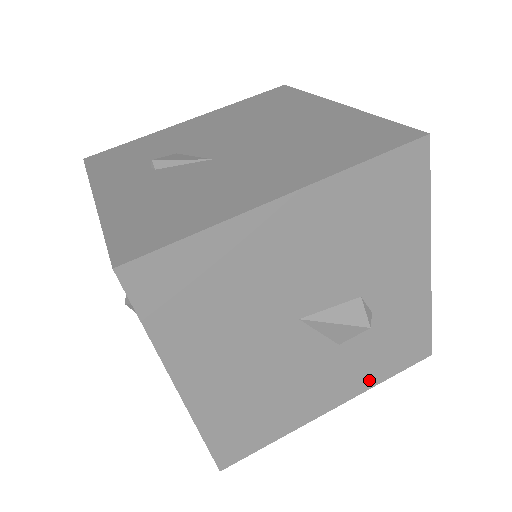
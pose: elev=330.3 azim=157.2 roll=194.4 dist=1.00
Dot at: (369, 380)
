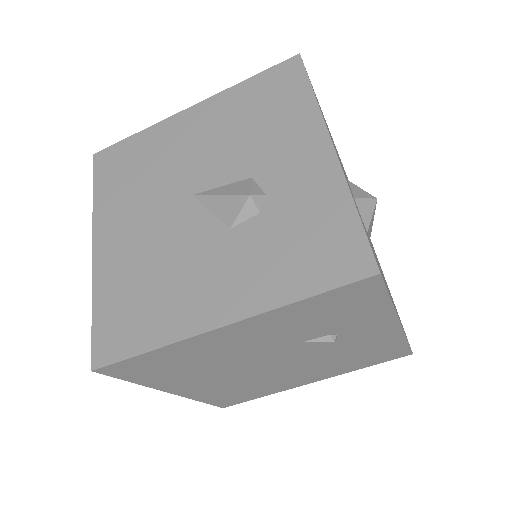
Dot at: (274, 292)
